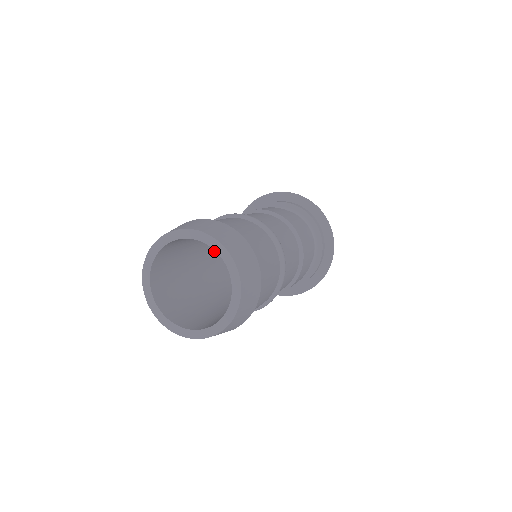
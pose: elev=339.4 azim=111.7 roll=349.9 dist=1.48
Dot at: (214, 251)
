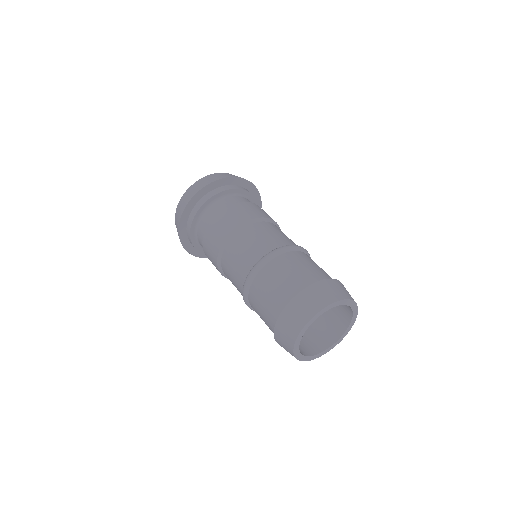
Dot at: occluded
